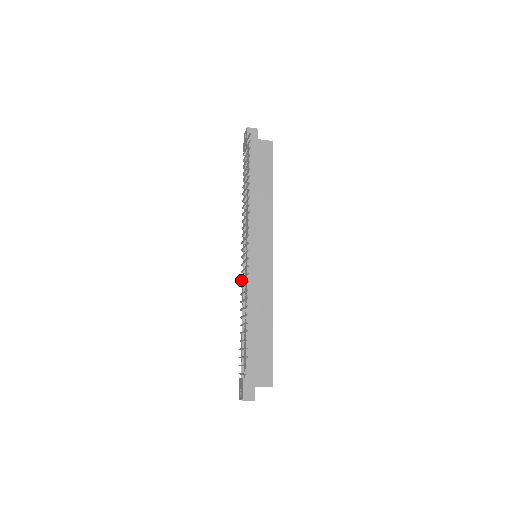
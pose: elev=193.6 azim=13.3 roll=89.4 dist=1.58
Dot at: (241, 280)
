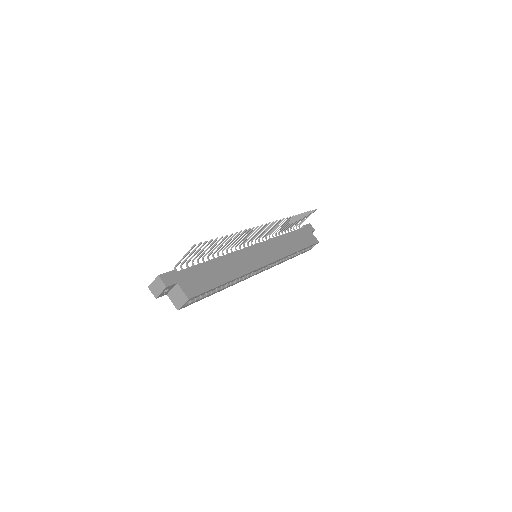
Dot at: (235, 247)
